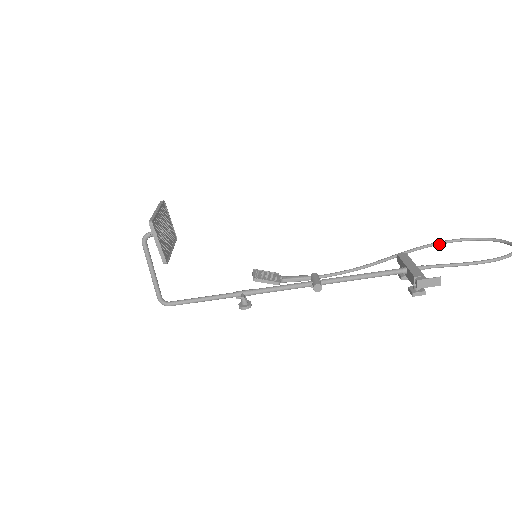
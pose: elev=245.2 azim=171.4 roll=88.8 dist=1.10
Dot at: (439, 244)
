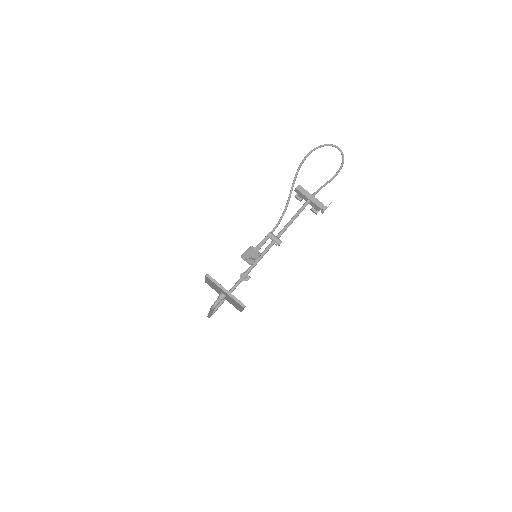
Dot at: occluded
